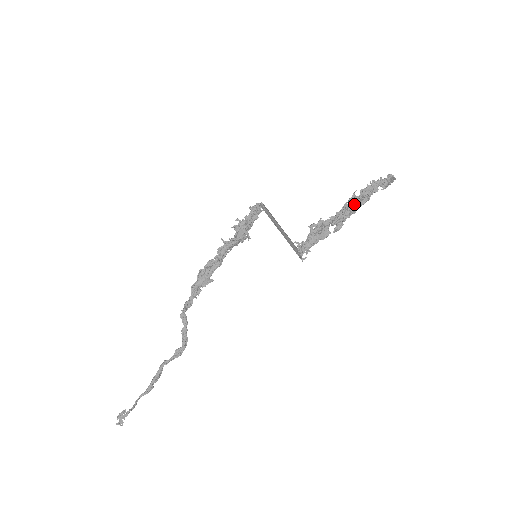
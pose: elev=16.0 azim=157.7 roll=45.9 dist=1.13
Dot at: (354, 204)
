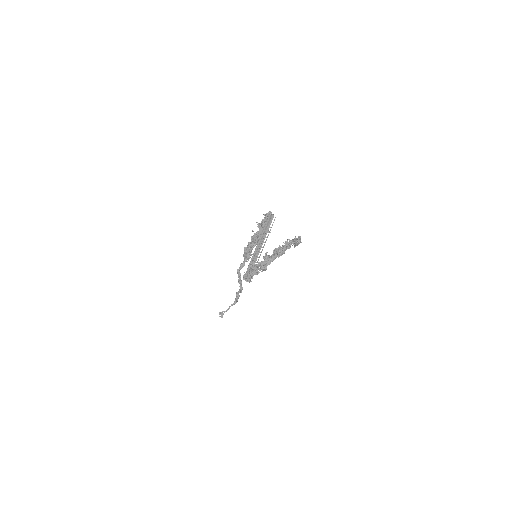
Dot at: (269, 259)
